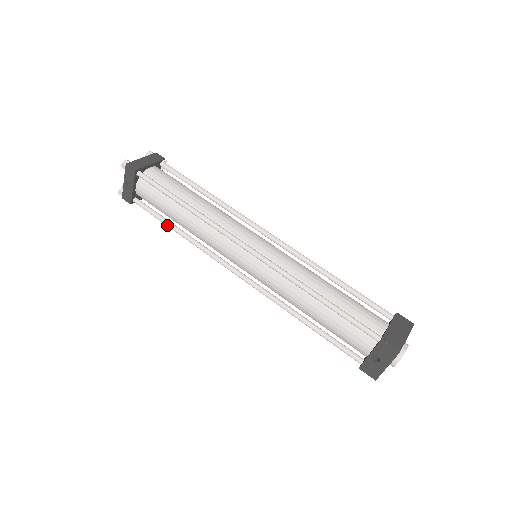
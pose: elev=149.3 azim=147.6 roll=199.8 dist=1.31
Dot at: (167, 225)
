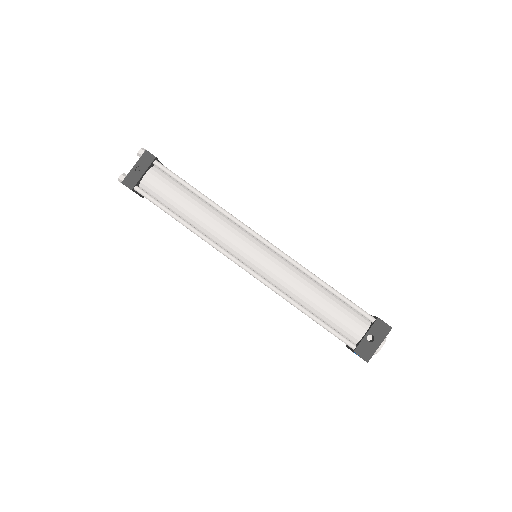
Dot at: (172, 214)
